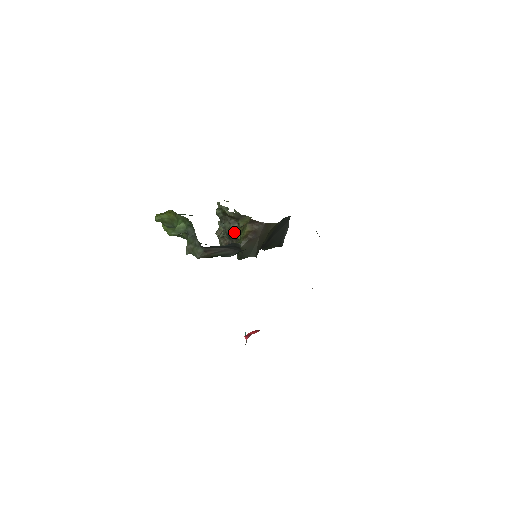
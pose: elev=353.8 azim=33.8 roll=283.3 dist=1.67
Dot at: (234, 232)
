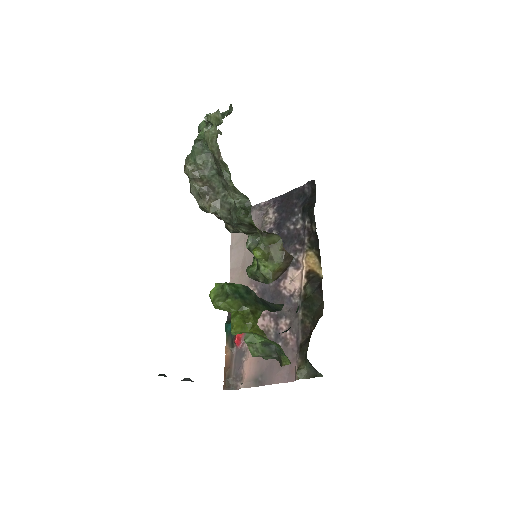
Dot at: (260, 258)
